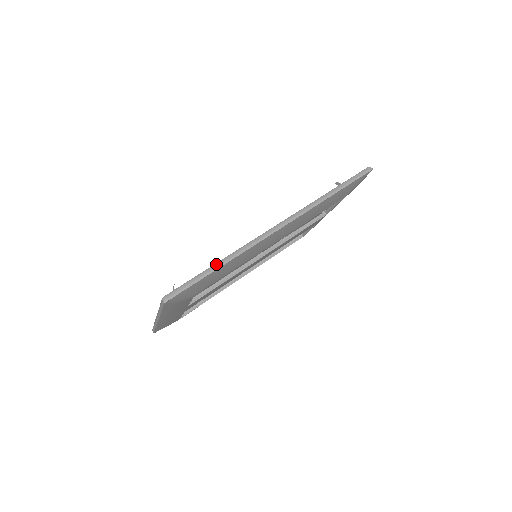
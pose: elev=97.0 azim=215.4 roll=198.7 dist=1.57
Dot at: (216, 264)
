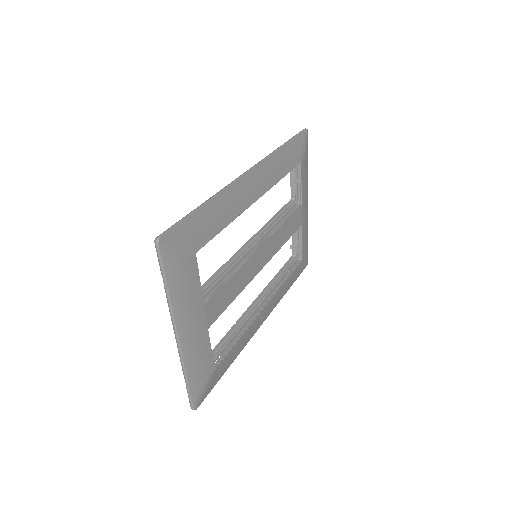
Dot at: occluded
